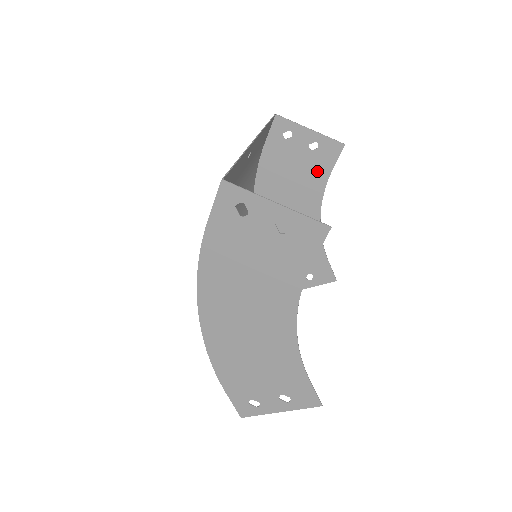
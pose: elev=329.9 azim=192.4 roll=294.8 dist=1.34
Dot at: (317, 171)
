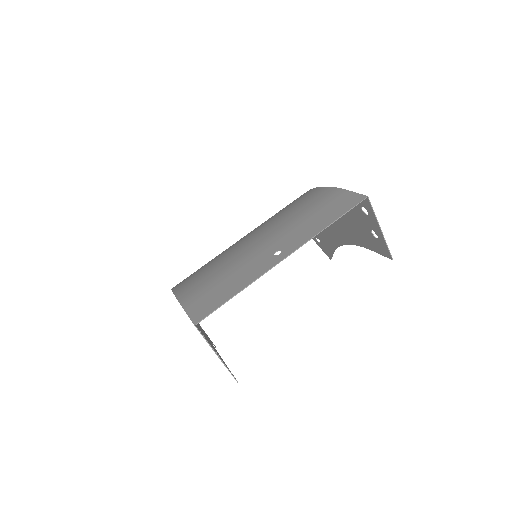
Dot at: (365, 239)
